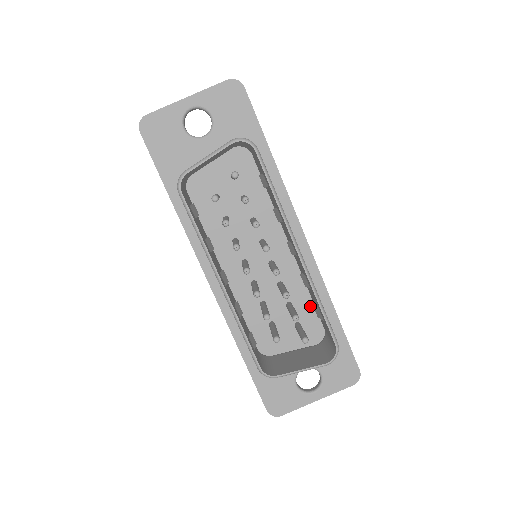
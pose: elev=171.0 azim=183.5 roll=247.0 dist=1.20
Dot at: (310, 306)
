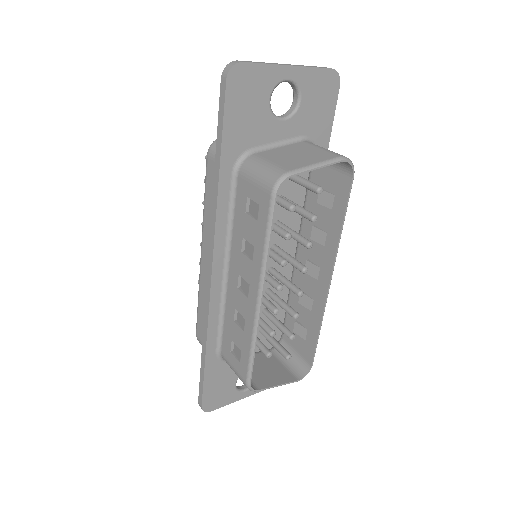
Dot at: (279, 314)
